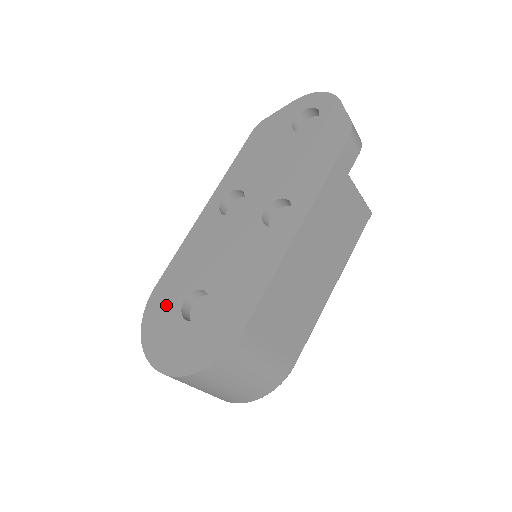
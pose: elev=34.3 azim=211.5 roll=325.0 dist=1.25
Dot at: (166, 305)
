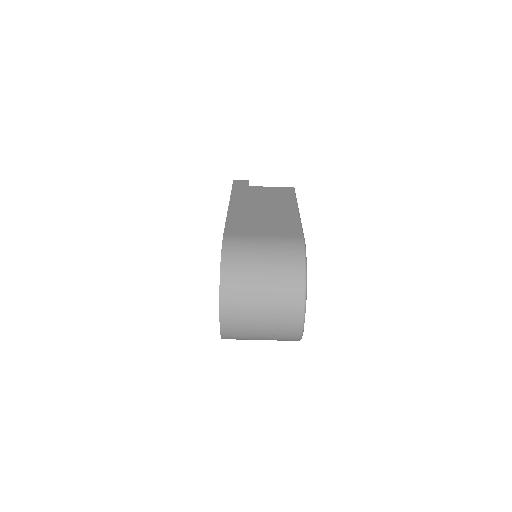
Dot at: occluded
